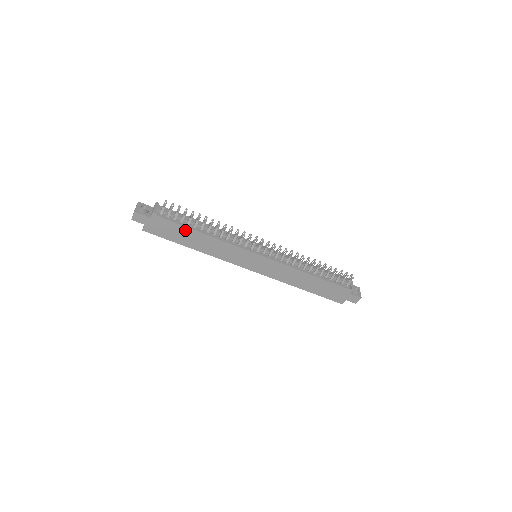
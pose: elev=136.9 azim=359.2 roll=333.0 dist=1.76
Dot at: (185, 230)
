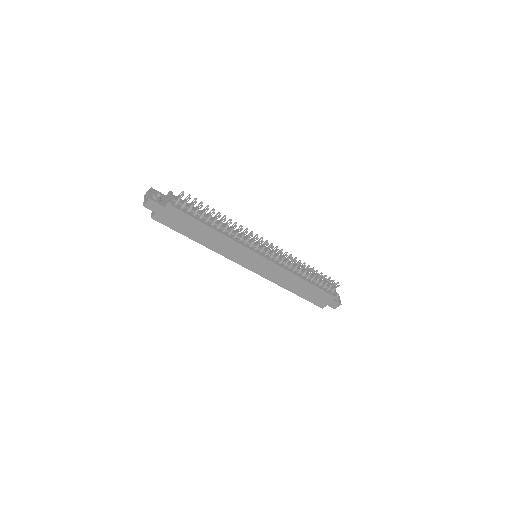
Dot at: (196, 223)
